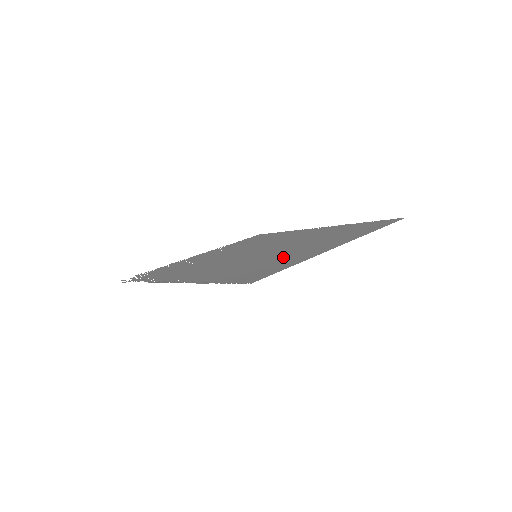
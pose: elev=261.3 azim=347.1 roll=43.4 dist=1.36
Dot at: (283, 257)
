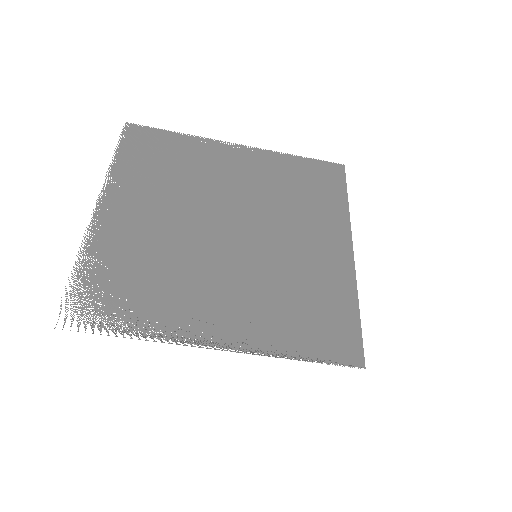
Dot at: (315, 278)
